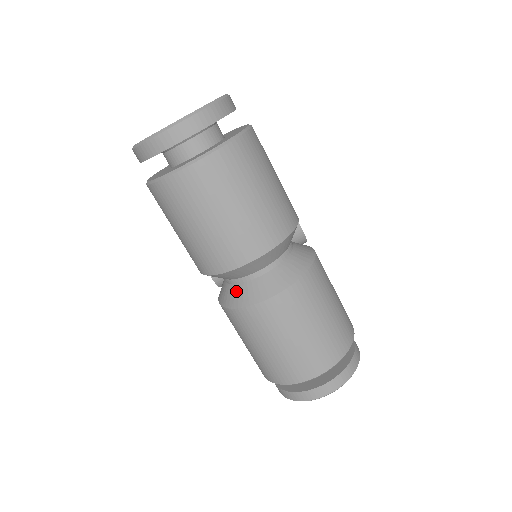
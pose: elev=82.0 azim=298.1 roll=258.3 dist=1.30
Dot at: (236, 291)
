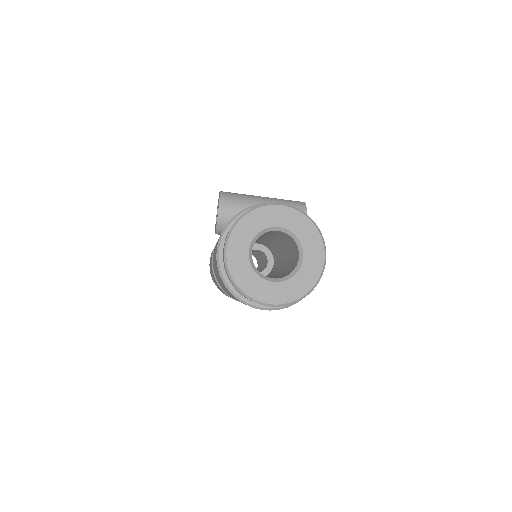
Dot at: occluded
